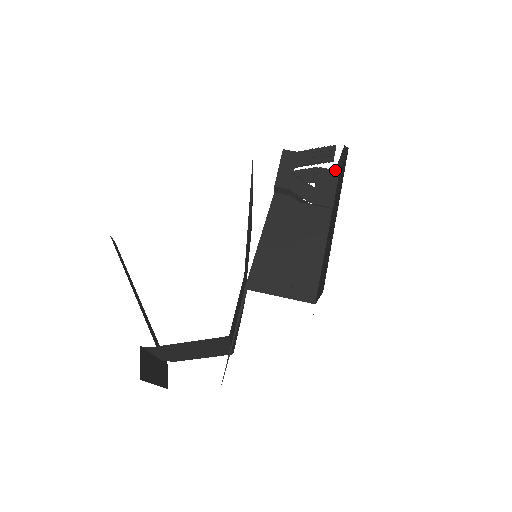
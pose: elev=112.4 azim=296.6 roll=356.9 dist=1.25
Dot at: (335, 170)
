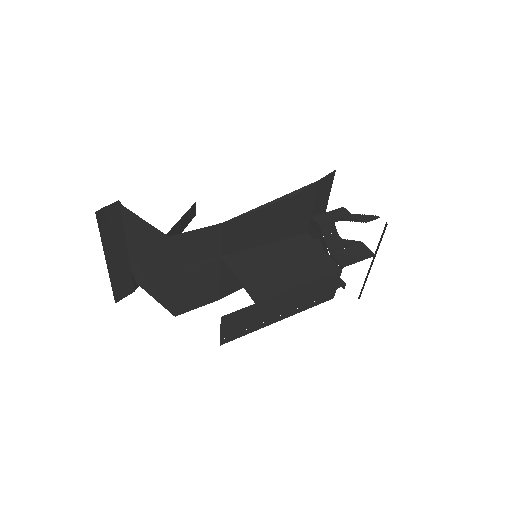
Dot at: occluded
